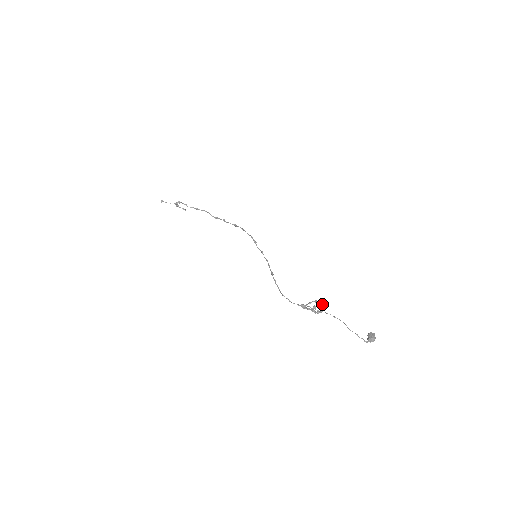
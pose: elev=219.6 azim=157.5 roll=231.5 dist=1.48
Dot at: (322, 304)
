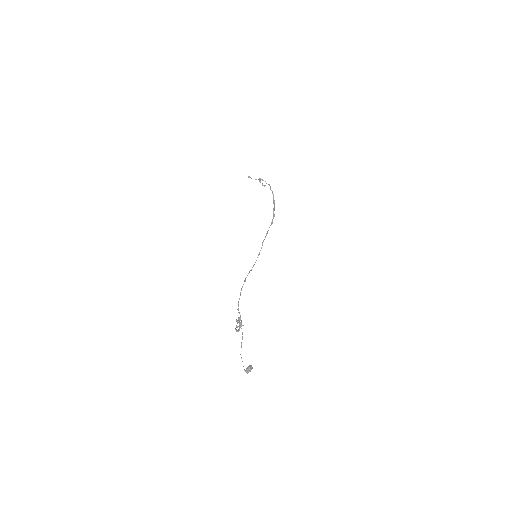
Dot at: occluded
